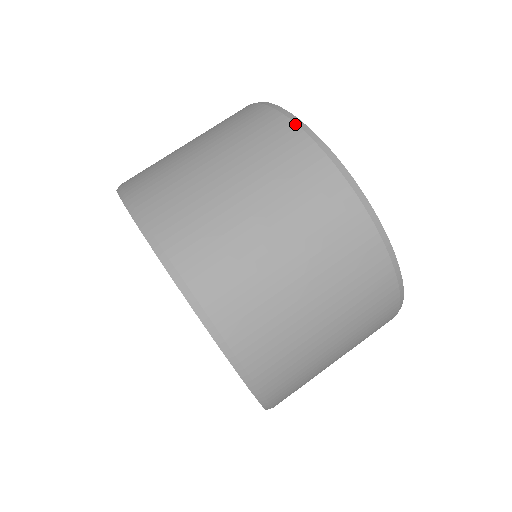
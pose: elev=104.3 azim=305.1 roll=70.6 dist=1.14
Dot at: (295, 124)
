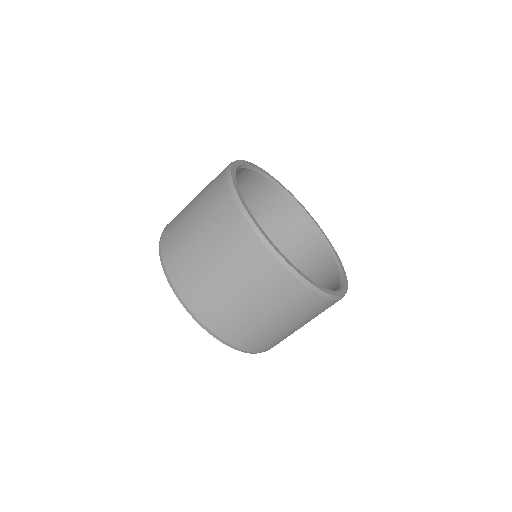
Dot at: (331, 300)
